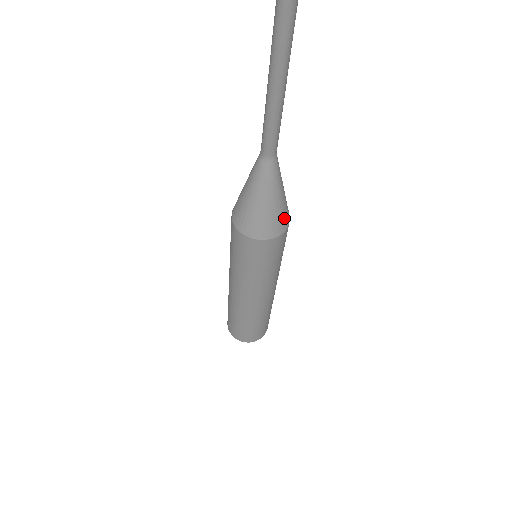
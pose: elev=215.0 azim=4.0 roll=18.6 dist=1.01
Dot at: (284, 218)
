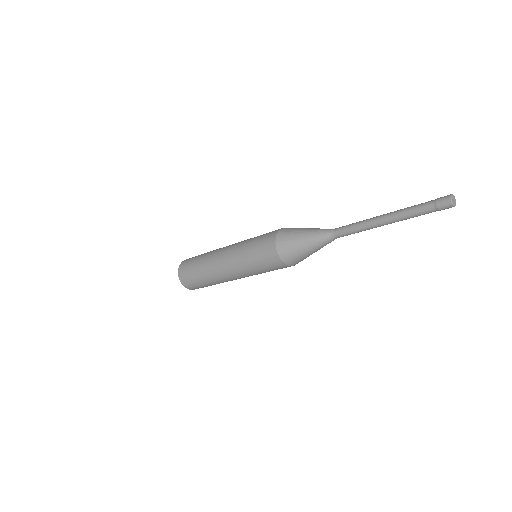
Dot at: (299, 261)
